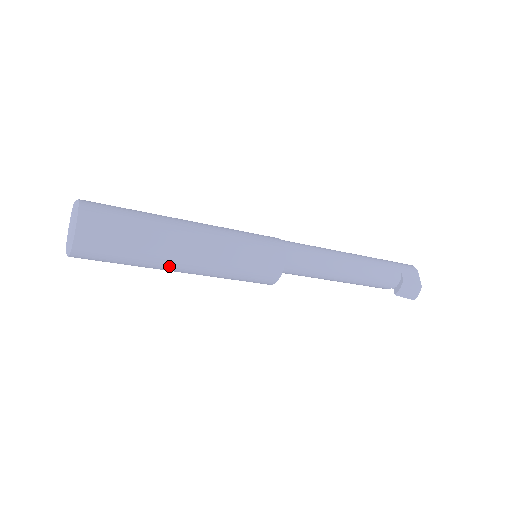
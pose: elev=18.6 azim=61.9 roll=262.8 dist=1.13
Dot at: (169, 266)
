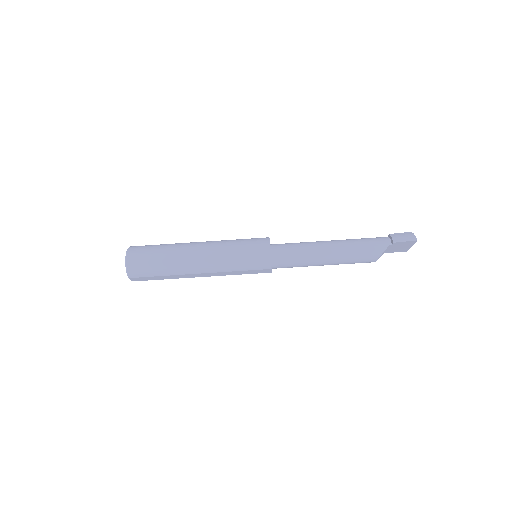
Dot at: (187, 252)
